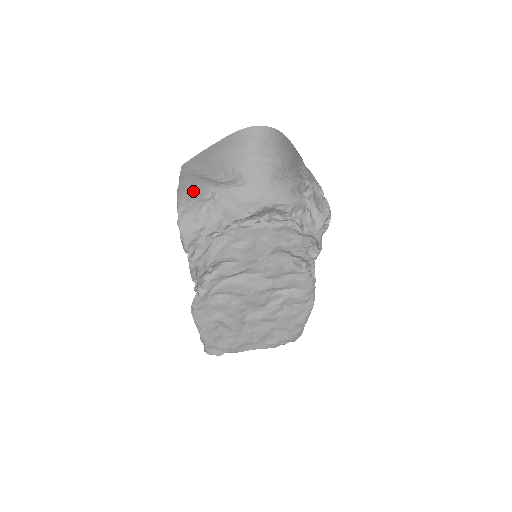
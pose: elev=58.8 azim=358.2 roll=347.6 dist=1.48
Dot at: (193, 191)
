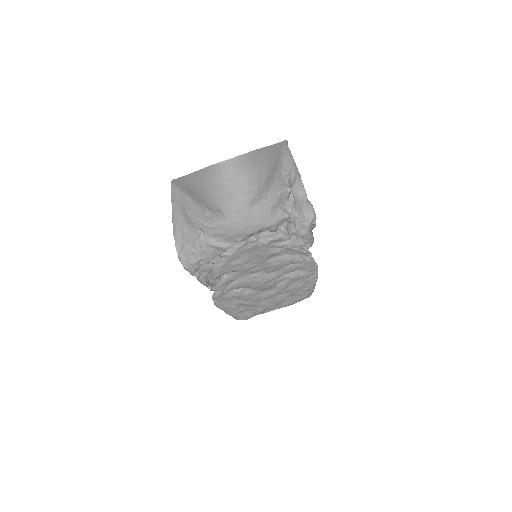
Dot at: (185, 224)
